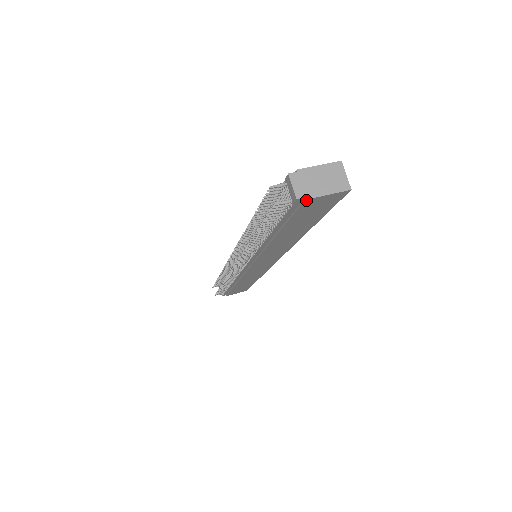
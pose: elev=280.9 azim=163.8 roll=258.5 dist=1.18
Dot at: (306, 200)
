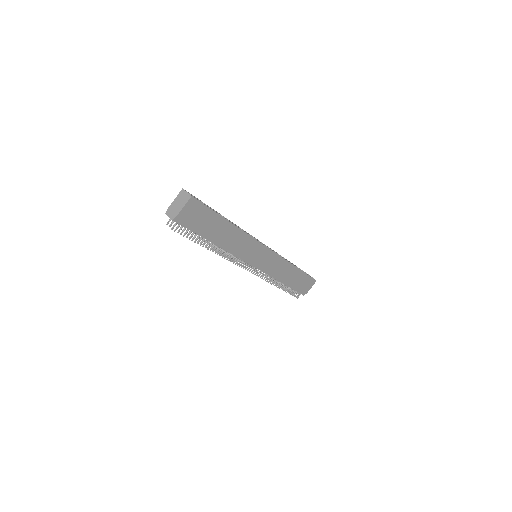
Dot at: (177, 217)
